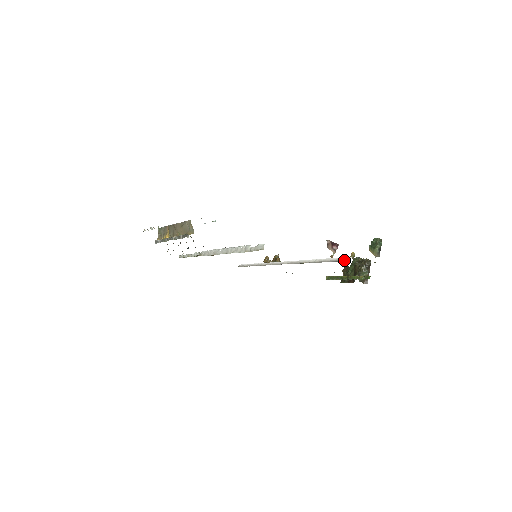
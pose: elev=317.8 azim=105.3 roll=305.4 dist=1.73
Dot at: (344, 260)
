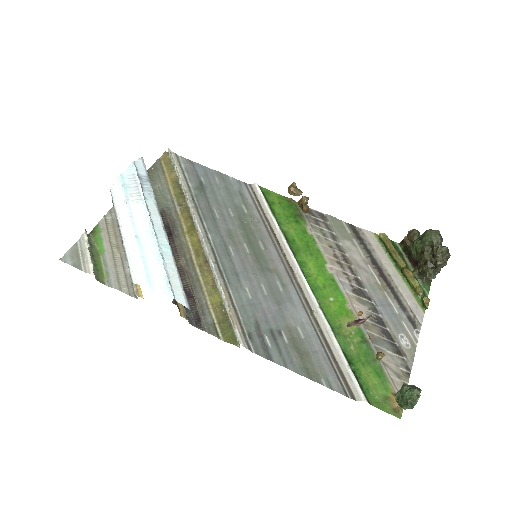
Dot at: (353, 391)
